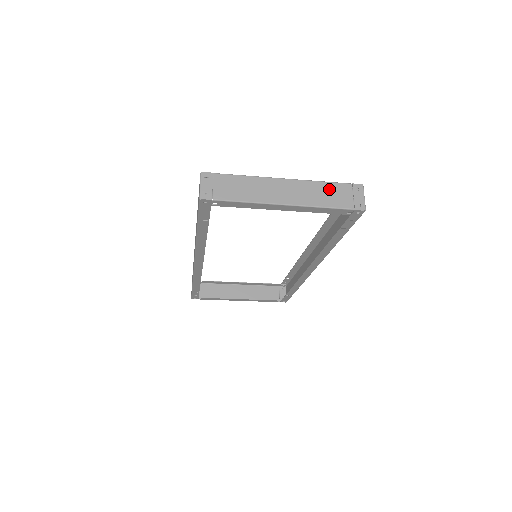
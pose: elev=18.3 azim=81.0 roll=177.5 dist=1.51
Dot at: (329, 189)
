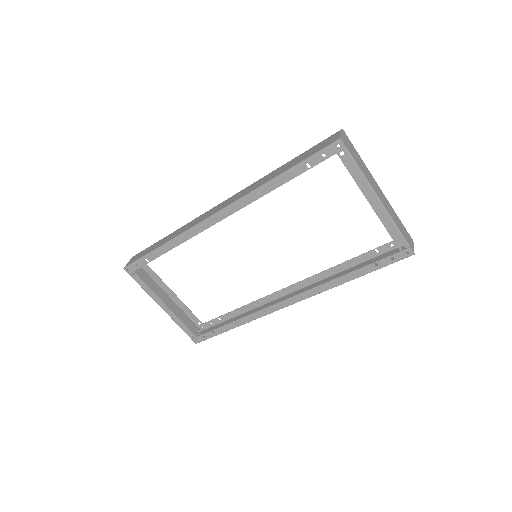
Dot at: (399, 221)
